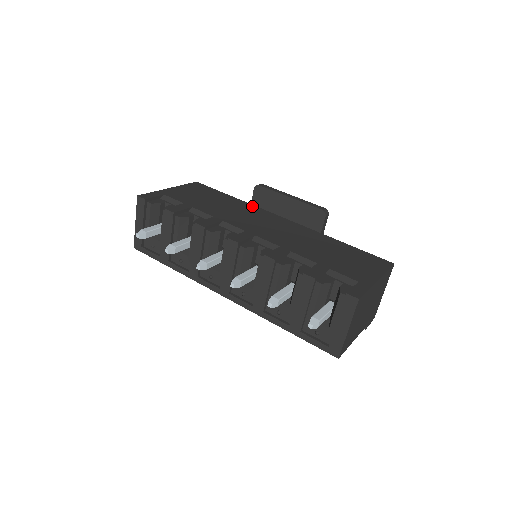
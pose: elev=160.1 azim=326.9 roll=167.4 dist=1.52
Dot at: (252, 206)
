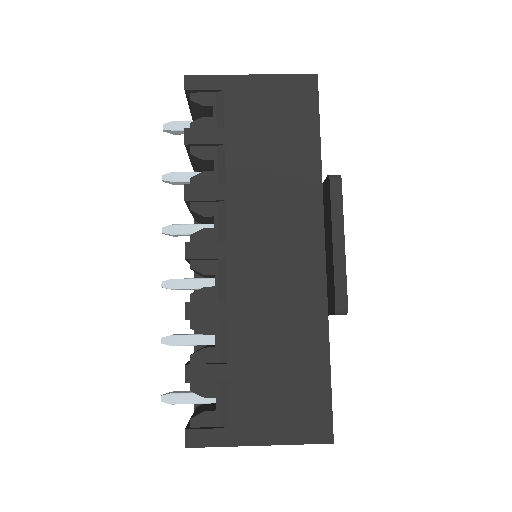
Dot at: (316, 190)
